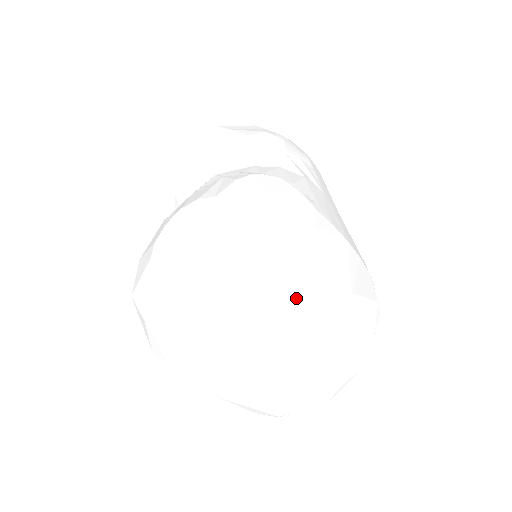
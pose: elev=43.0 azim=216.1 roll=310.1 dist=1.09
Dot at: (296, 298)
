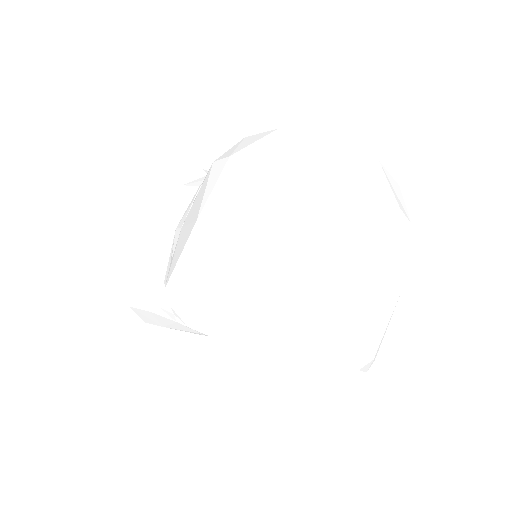
Dot at: occluded
